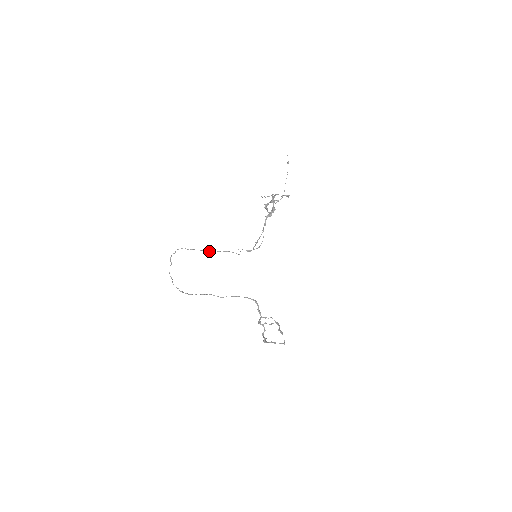
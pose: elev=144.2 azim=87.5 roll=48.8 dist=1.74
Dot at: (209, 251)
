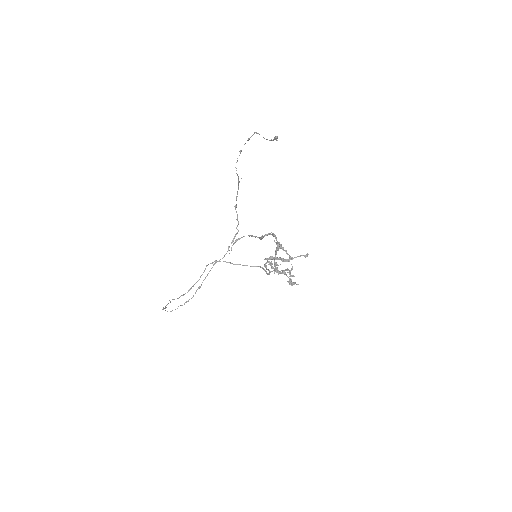
Dot at: occluded
